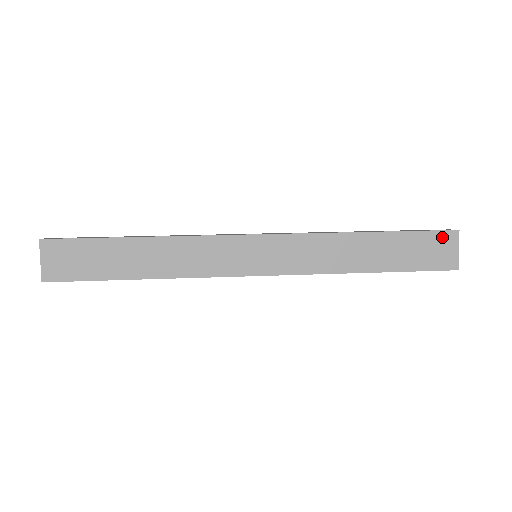
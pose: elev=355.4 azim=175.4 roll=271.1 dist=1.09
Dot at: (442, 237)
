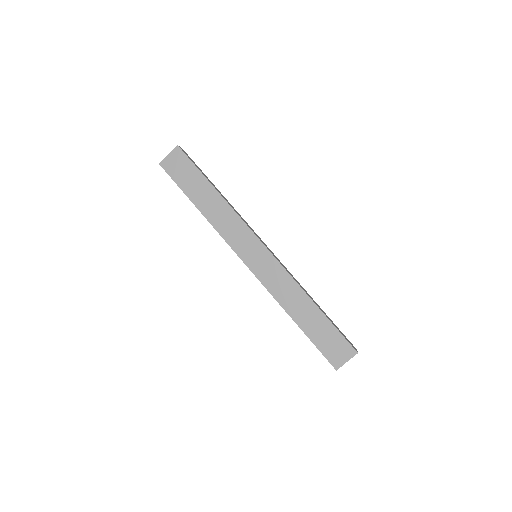
Dot at: (346, 346)
